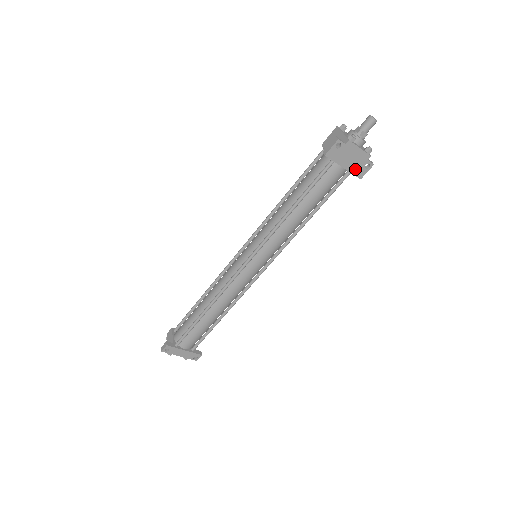
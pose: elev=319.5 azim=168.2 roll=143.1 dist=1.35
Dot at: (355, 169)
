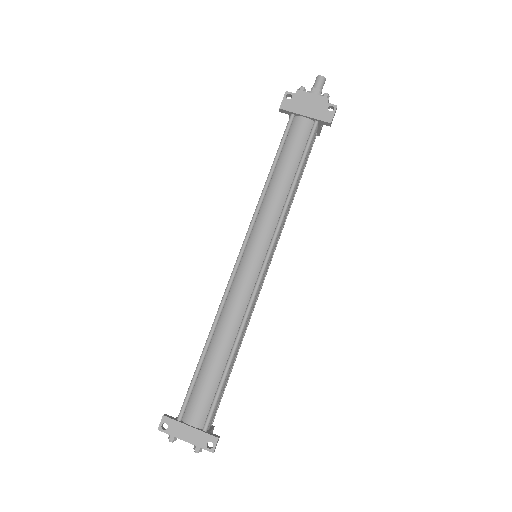
Dot at: (319, 115)
